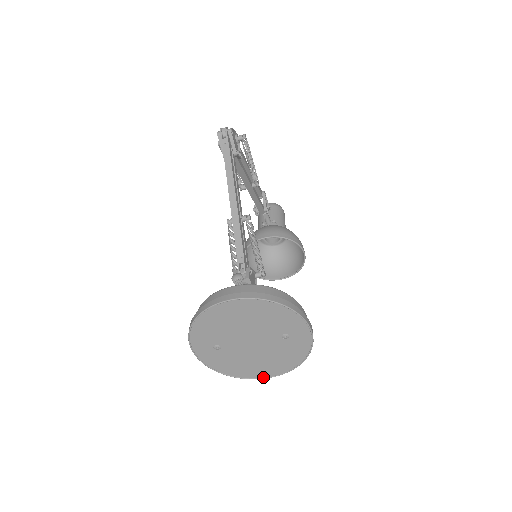
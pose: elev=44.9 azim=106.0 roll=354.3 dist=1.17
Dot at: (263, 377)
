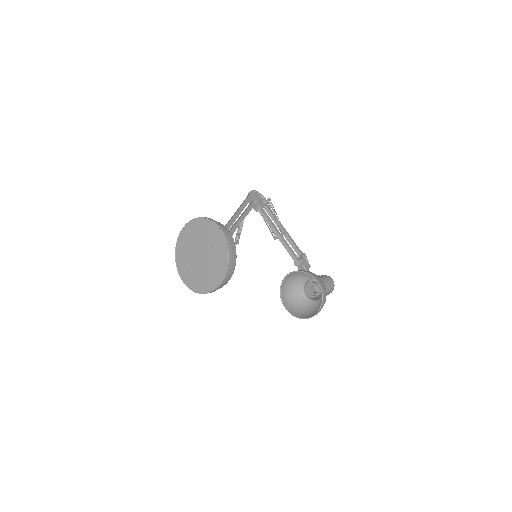
Dot at: (211, 291)
